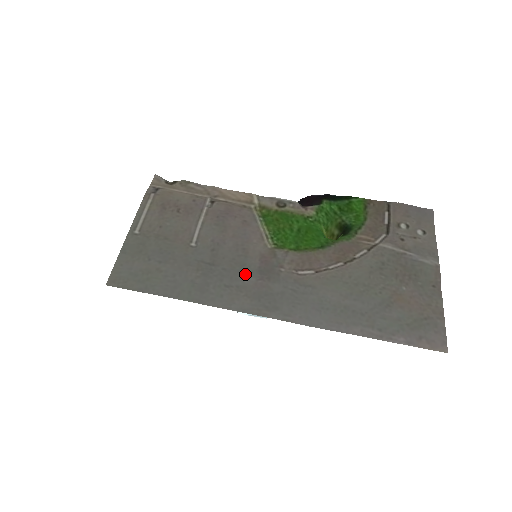
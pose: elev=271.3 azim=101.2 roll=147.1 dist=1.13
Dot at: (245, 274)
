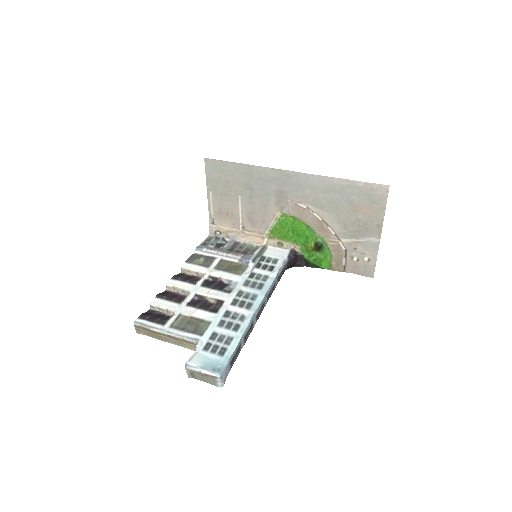
Dot at: (270, 190)
